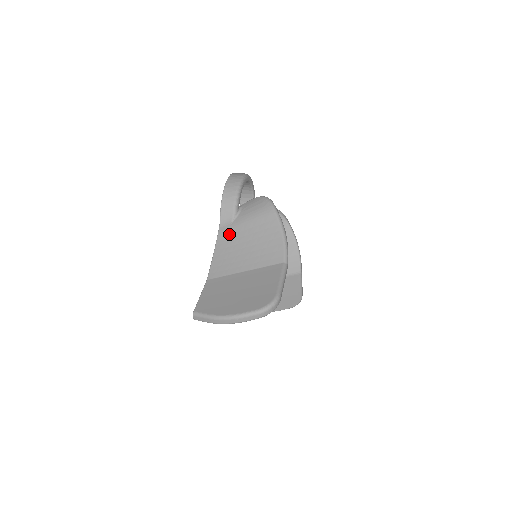
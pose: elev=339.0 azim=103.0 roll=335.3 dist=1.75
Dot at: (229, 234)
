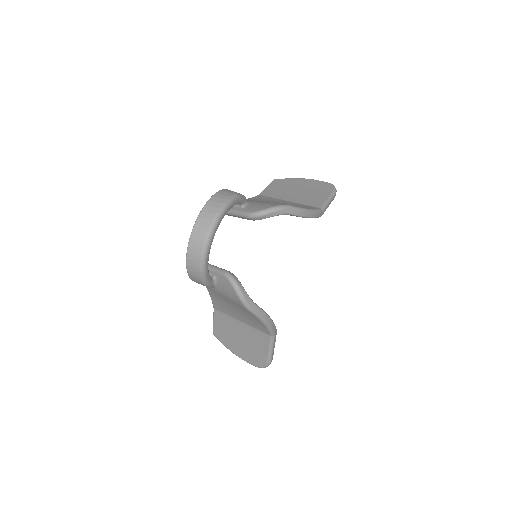
Dot at: (215, 293)
